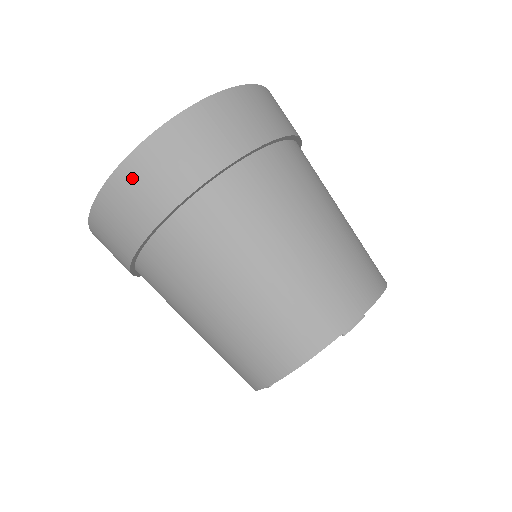
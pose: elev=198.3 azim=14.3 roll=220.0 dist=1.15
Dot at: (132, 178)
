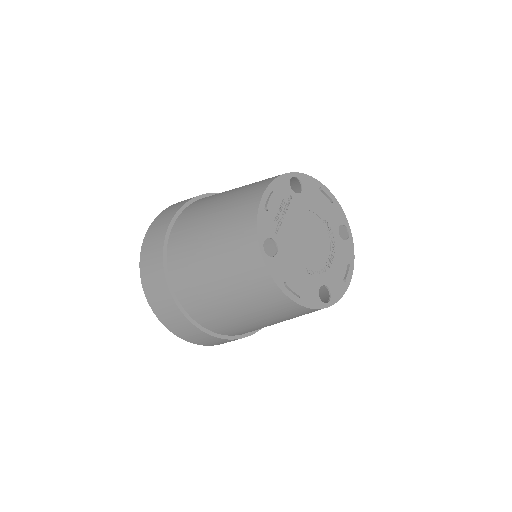
Dot at: (147, 280)
